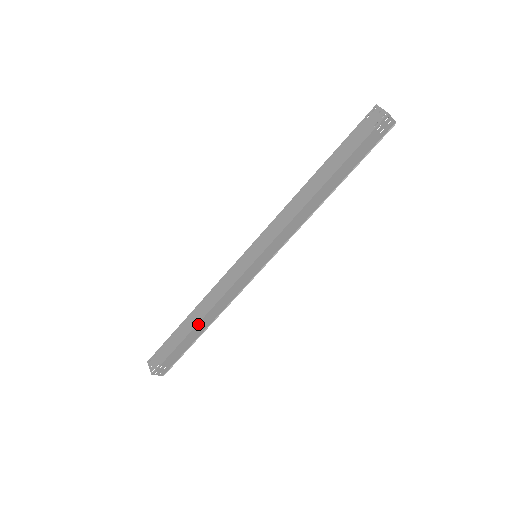
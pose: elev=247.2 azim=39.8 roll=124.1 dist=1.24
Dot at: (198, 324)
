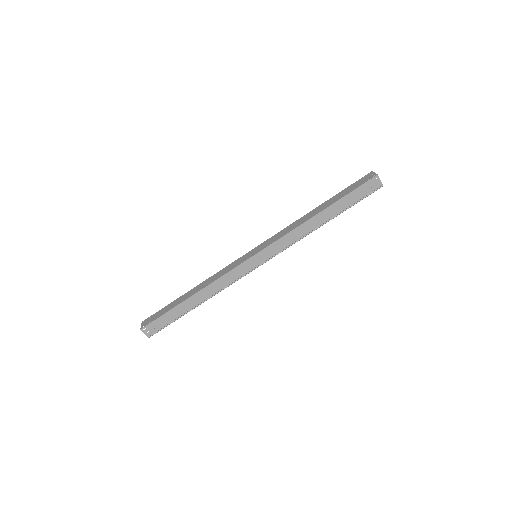
Dot at: (193, 296)
